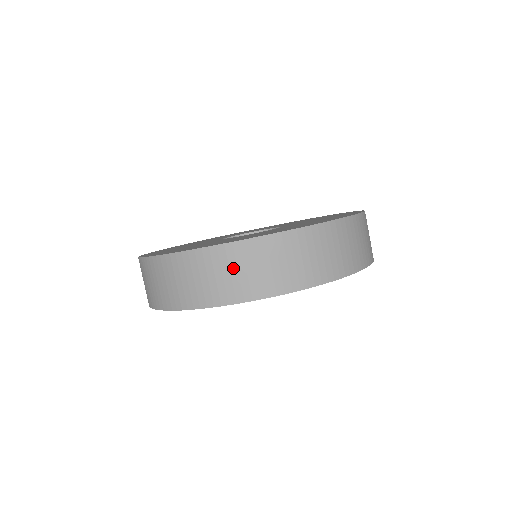
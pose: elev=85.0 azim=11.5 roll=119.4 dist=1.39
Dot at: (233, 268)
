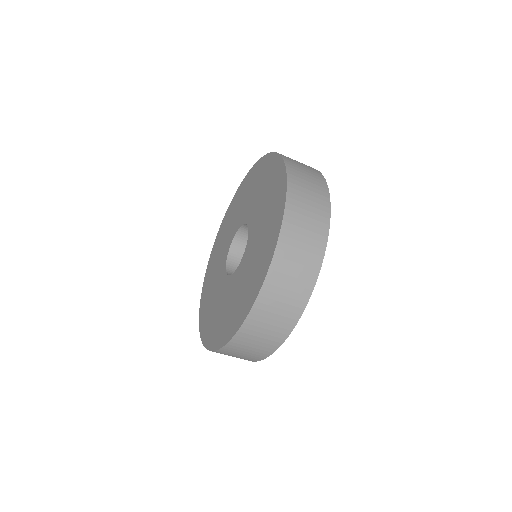
Dot at: occluded
